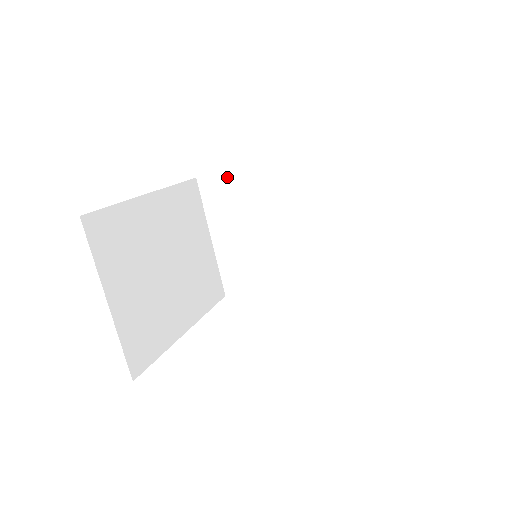
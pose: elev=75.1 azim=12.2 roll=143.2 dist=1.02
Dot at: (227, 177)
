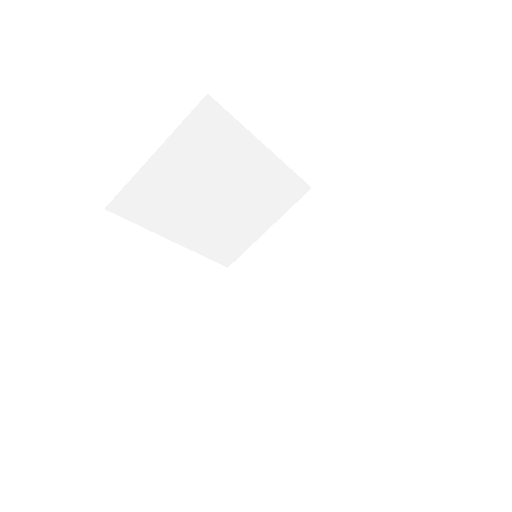
Dot at: (230, 122)
